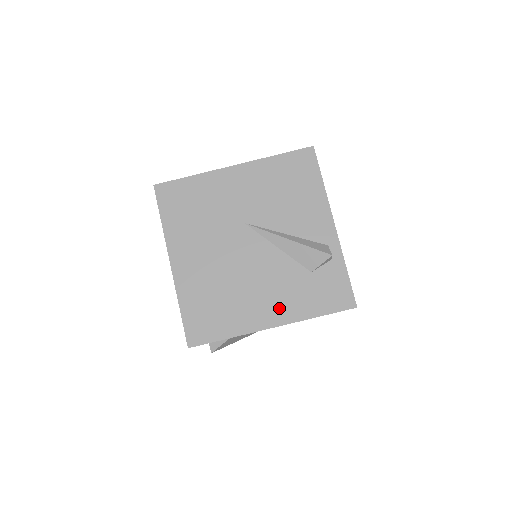
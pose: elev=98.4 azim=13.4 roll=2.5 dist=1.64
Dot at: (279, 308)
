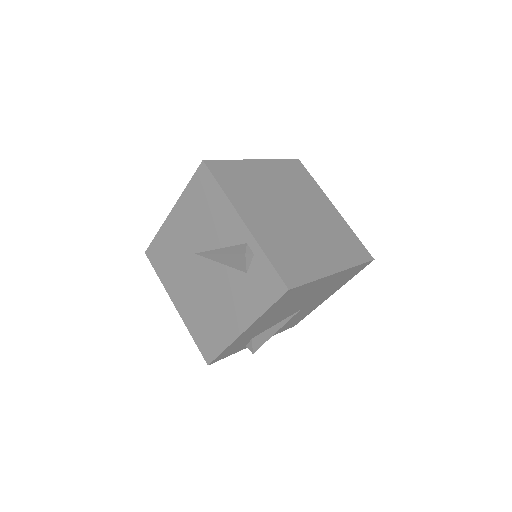
Dot at: (241, 314)
